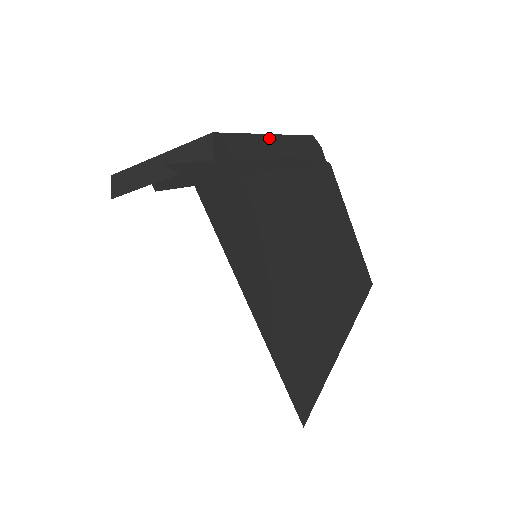
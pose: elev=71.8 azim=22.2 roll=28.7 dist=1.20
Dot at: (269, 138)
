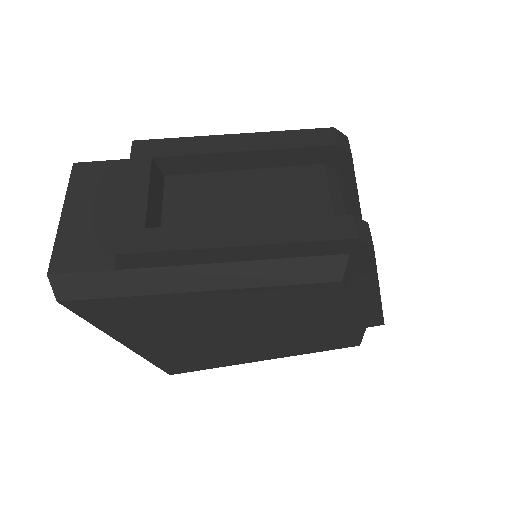
Dot at: (228, 249)
